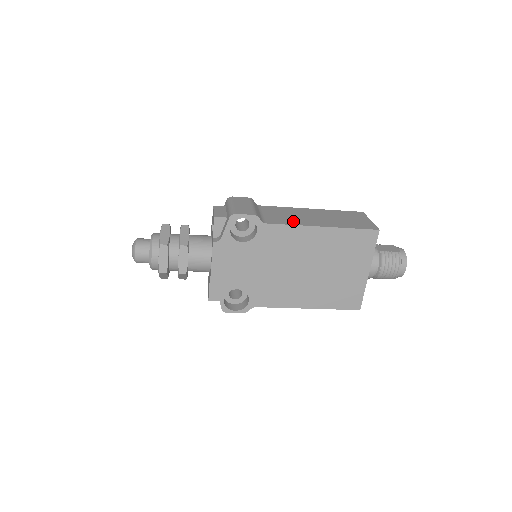
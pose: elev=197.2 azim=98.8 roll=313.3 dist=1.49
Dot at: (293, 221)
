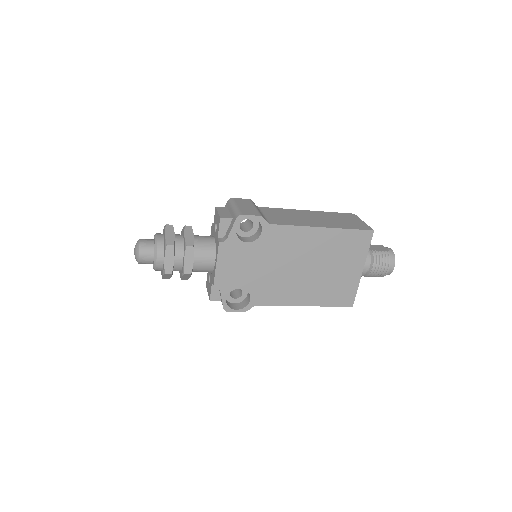
Dot at: (295, 222)
